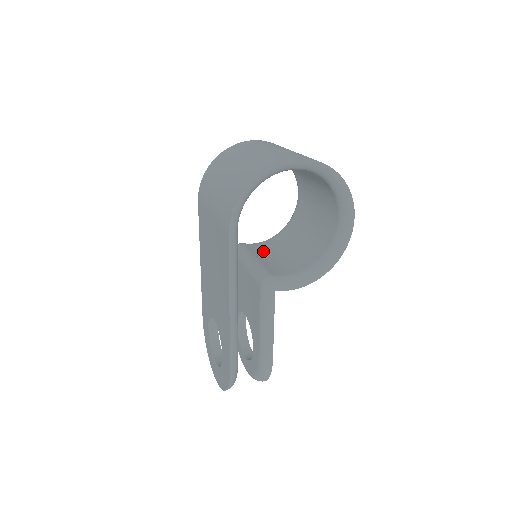
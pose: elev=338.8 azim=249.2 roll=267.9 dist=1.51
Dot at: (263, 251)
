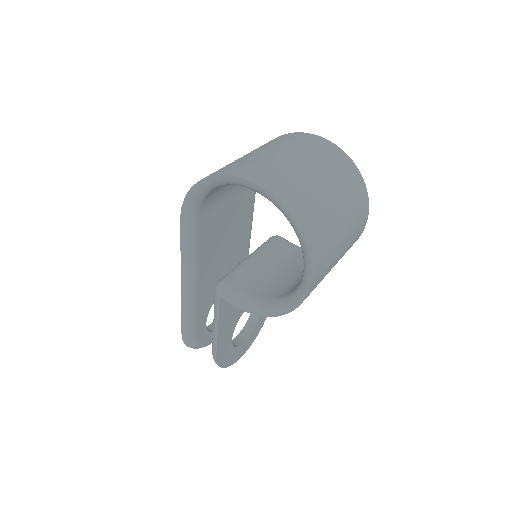
Dot at: (280, 256)
